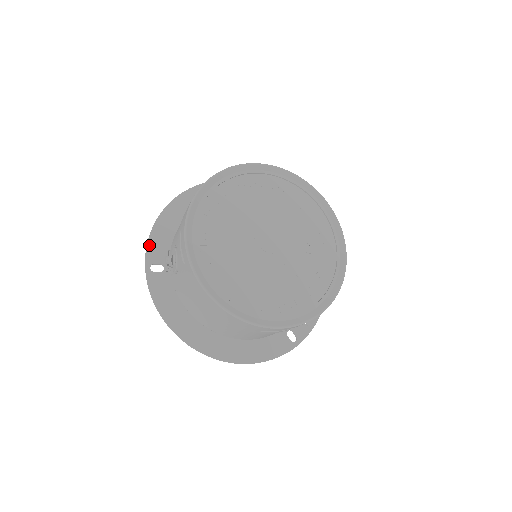
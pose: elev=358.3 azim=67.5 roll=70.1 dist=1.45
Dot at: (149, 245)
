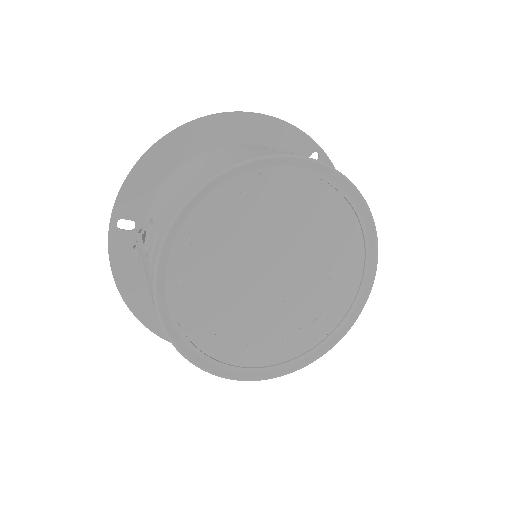
Dot at: (123, 191)
